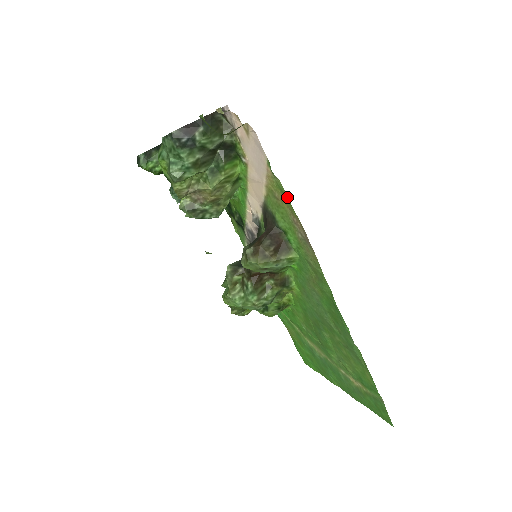
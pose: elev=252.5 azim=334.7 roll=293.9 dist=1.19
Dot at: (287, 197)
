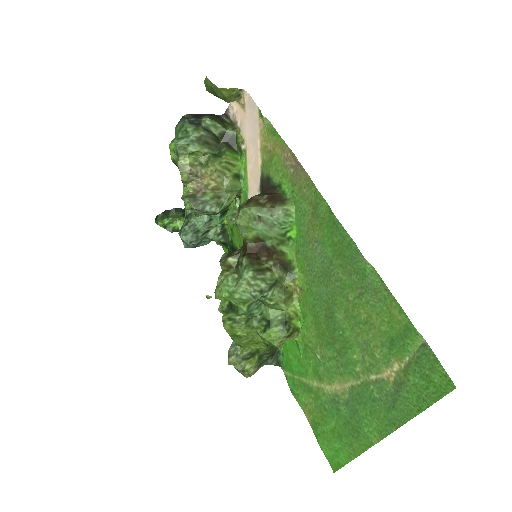
Dot at: (276, 132)
